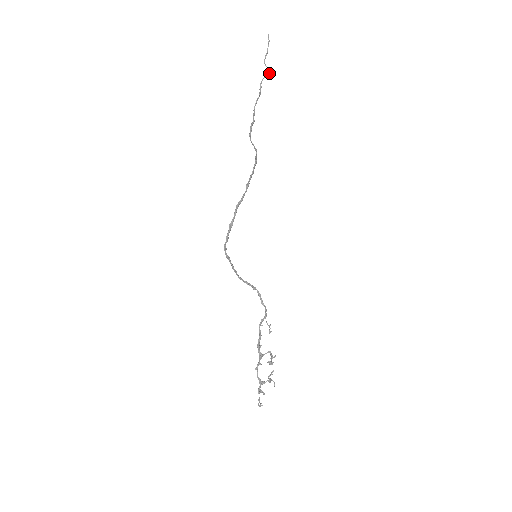
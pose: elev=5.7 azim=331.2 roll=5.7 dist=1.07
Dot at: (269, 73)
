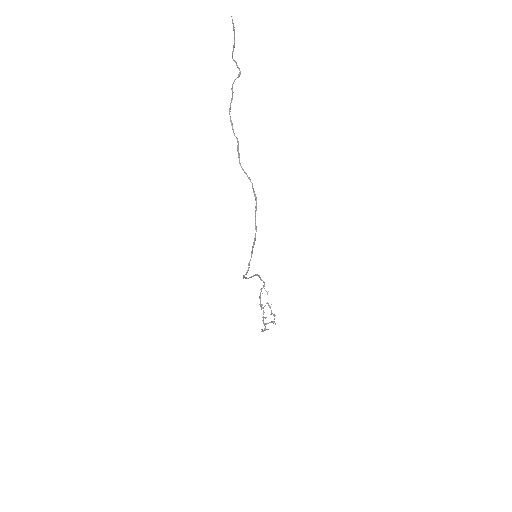
Dot at: (240, 72)
